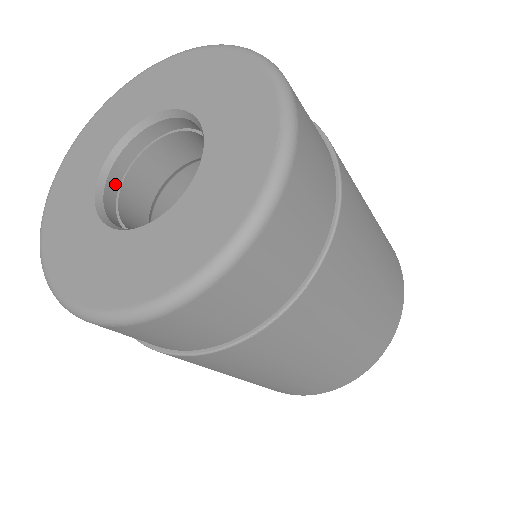
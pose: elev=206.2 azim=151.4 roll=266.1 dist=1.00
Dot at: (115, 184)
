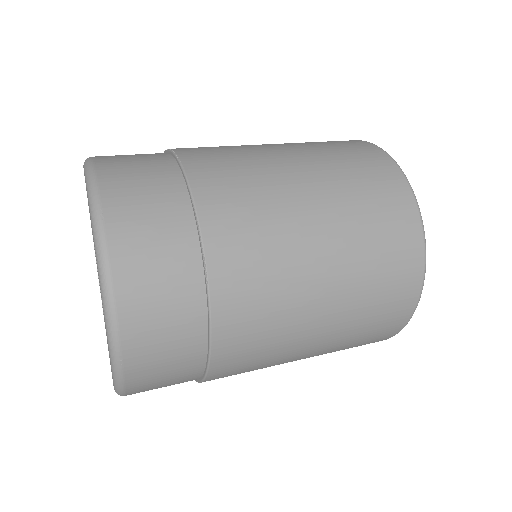
Dot at: occluded
